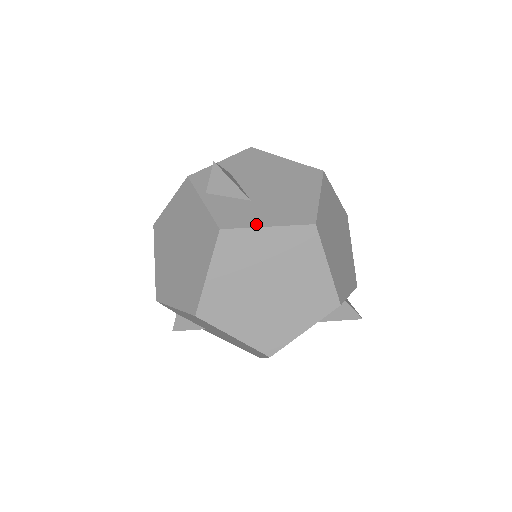
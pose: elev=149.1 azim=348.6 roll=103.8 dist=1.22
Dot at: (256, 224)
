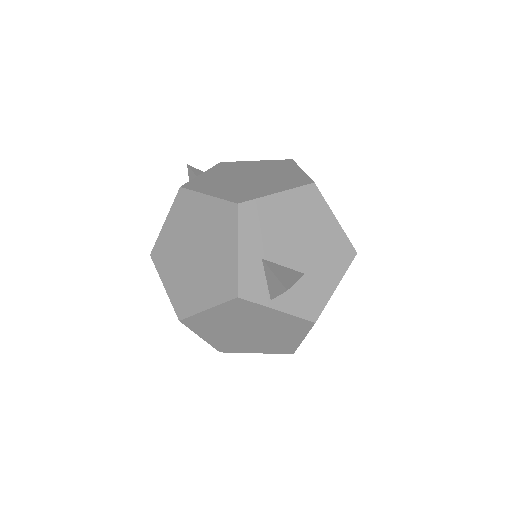
Dot at: (329, 293)
